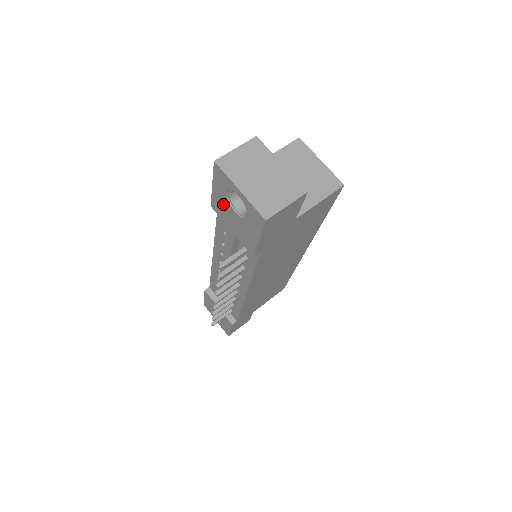
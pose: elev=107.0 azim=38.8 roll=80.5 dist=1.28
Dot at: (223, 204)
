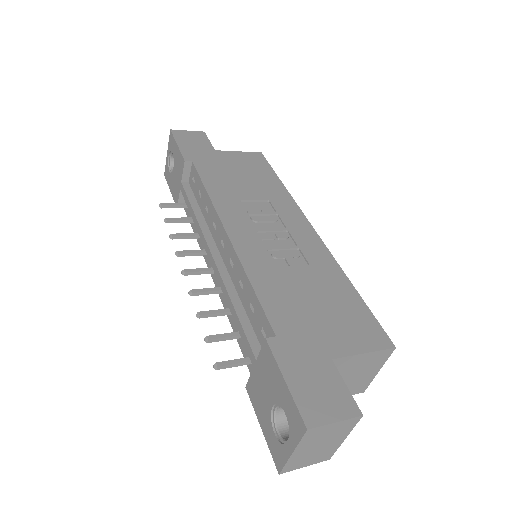
Dot at: (274, 383)
